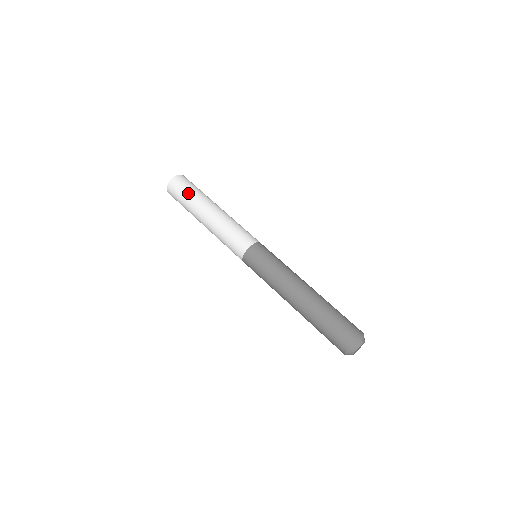
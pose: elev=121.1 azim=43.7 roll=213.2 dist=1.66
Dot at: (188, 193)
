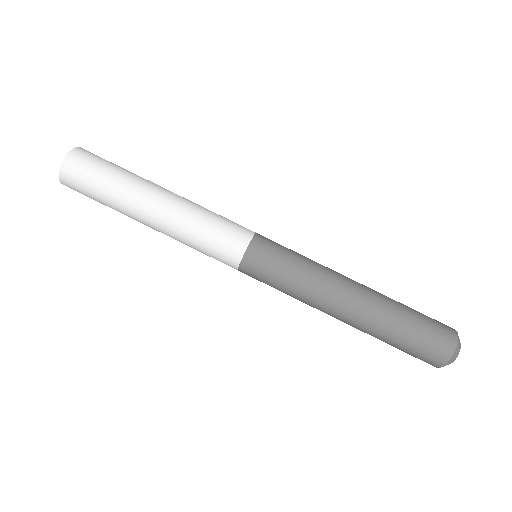
Dot at: (99, 196)
